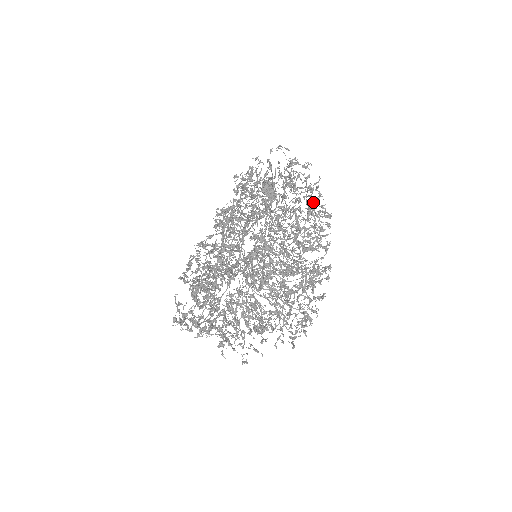
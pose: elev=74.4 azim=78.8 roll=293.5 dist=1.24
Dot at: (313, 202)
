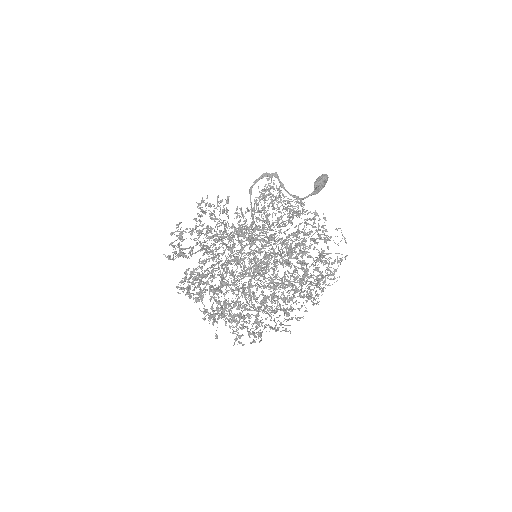
Dot at: occluded
